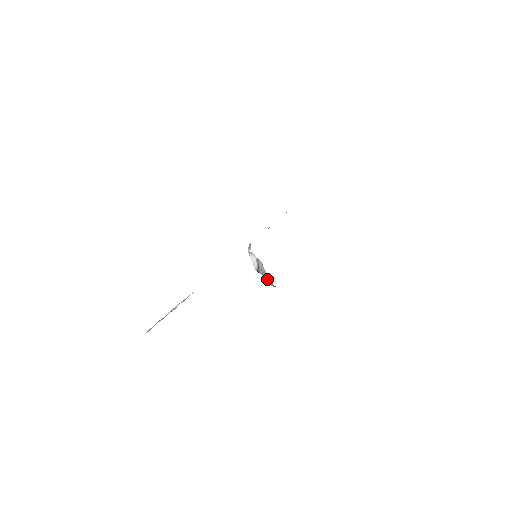
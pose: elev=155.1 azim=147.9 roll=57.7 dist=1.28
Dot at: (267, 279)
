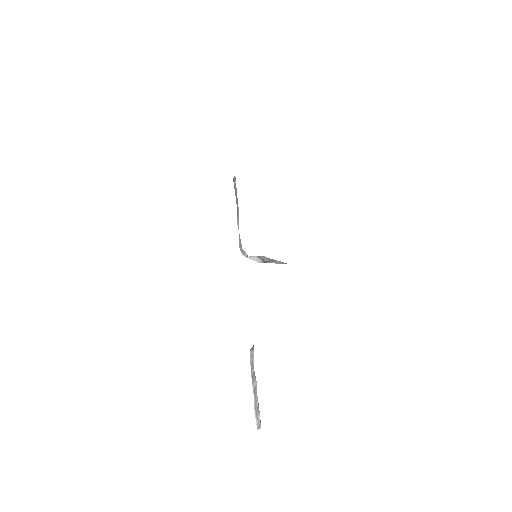
Dot at: (277, 262)
